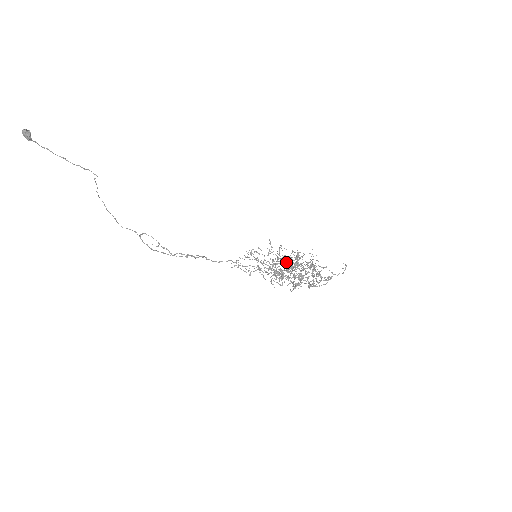
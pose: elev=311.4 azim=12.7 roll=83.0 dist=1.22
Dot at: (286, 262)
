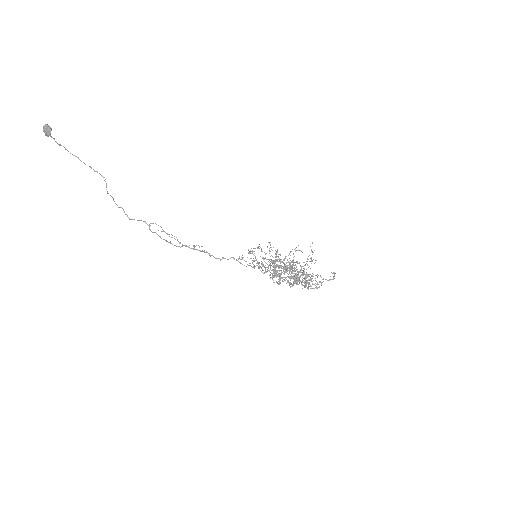
Dot at: (282, 266)
